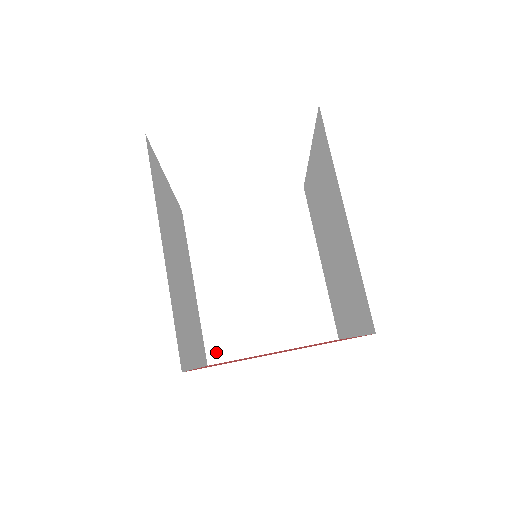
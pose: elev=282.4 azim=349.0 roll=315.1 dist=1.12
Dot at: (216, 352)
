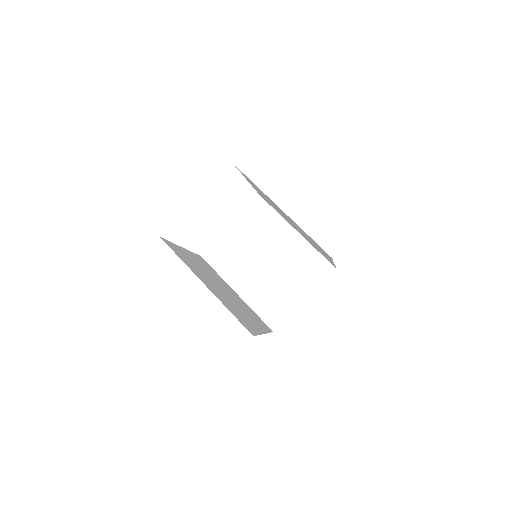
Dot at: (273, 322)
